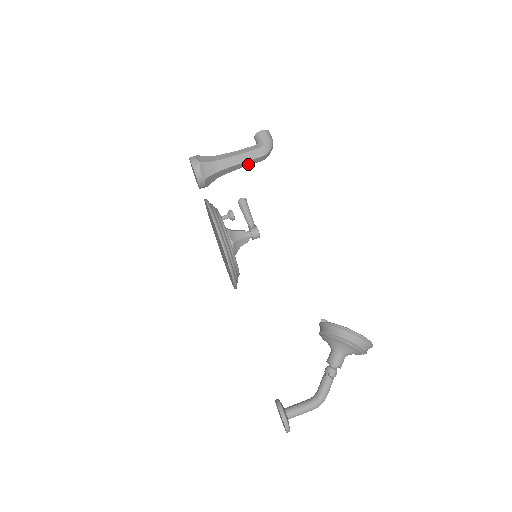
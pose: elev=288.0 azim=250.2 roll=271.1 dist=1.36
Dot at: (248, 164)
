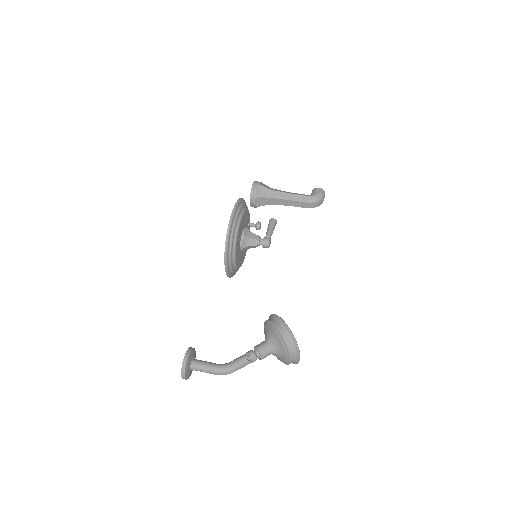
Dot at: (295, 205)
